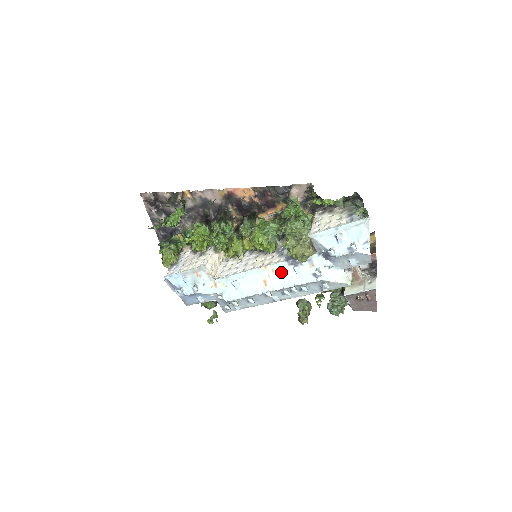
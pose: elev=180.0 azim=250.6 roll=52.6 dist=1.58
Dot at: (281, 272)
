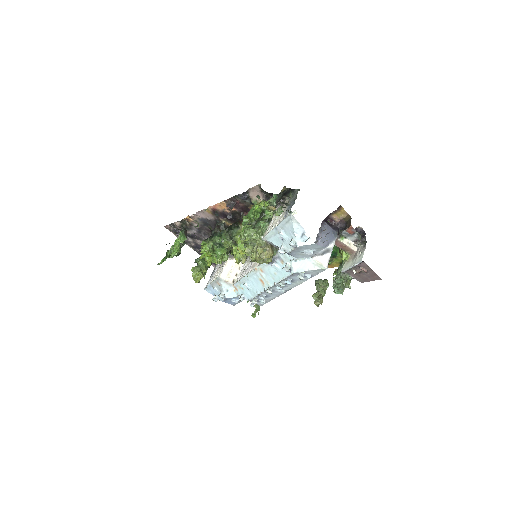
Dot at: (267, 271)
